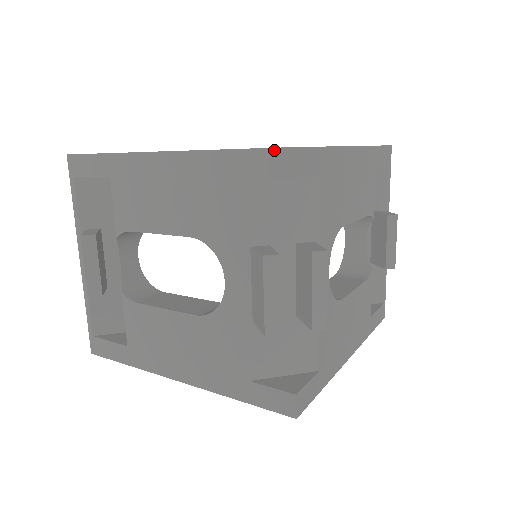
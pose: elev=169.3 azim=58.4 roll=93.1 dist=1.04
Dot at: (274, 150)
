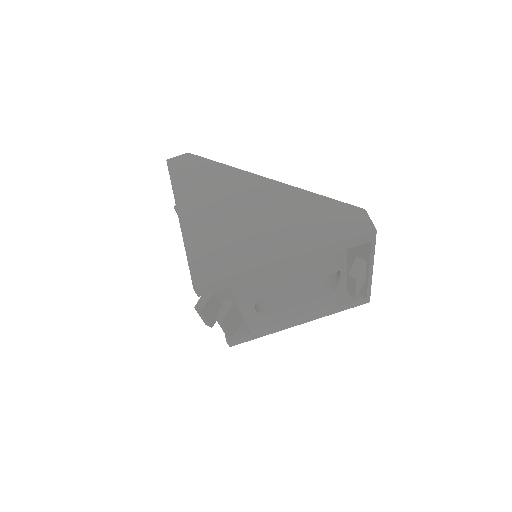
Dot at: (192, 280)
